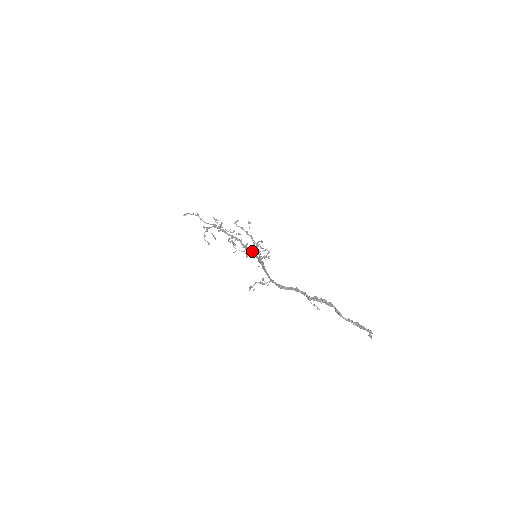
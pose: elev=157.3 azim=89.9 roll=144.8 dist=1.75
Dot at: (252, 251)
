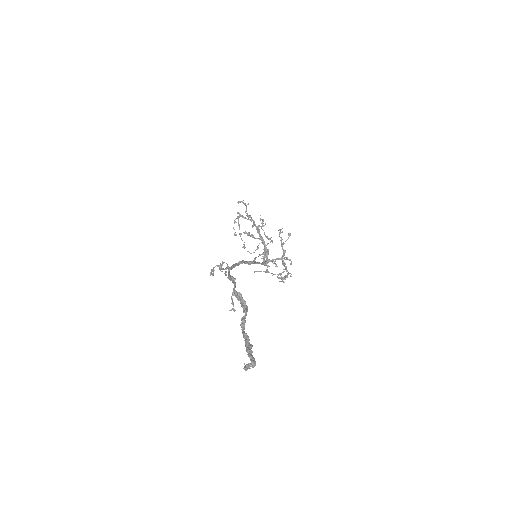
Dot at: (267, 259)
